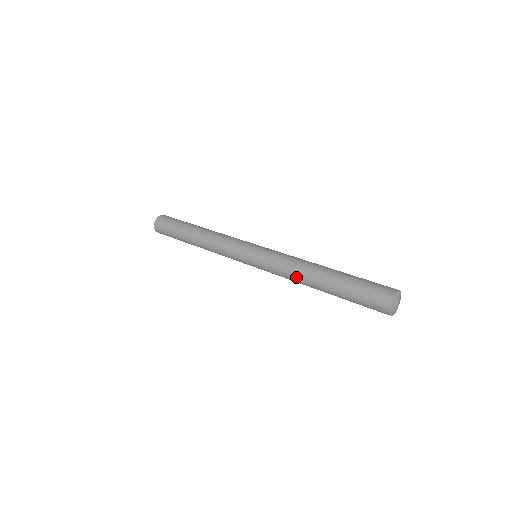
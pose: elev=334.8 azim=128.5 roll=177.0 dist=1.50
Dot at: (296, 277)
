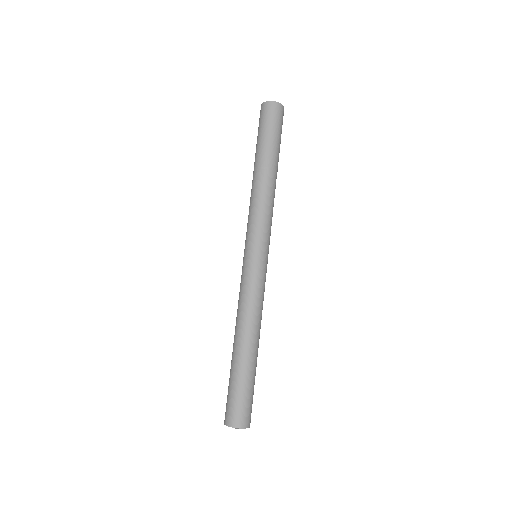
Dot at: (237, 317)
